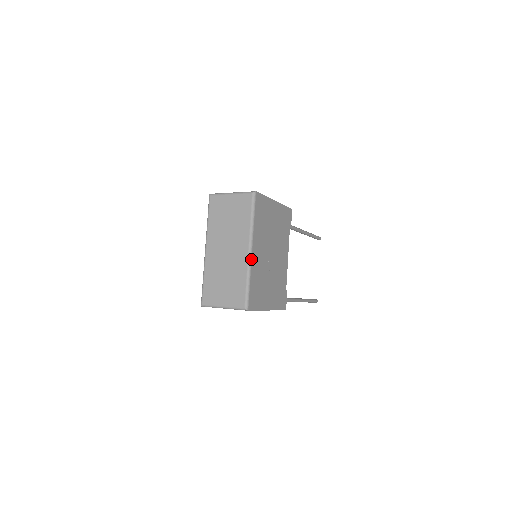
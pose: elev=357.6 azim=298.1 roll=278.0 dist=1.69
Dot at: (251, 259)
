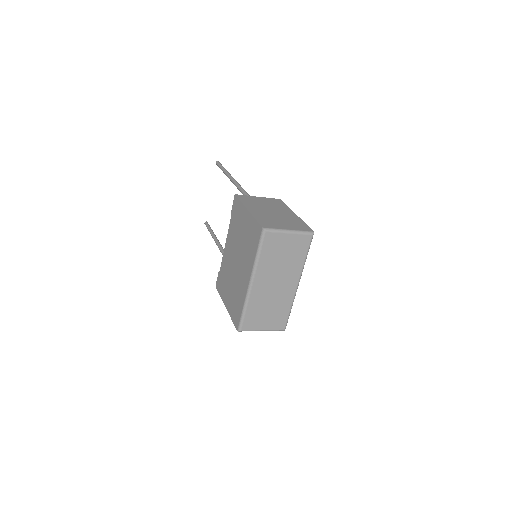
Dot at: (296, 291)
